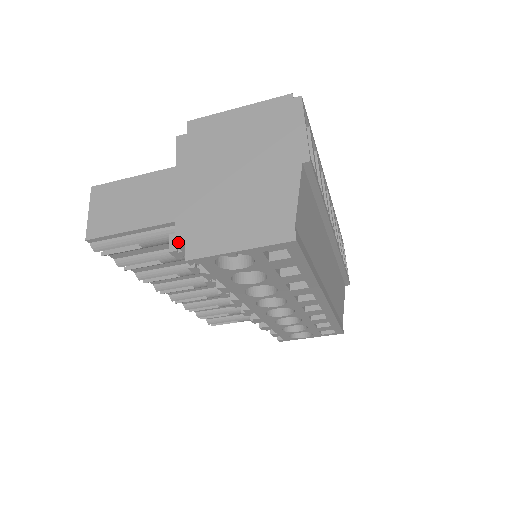
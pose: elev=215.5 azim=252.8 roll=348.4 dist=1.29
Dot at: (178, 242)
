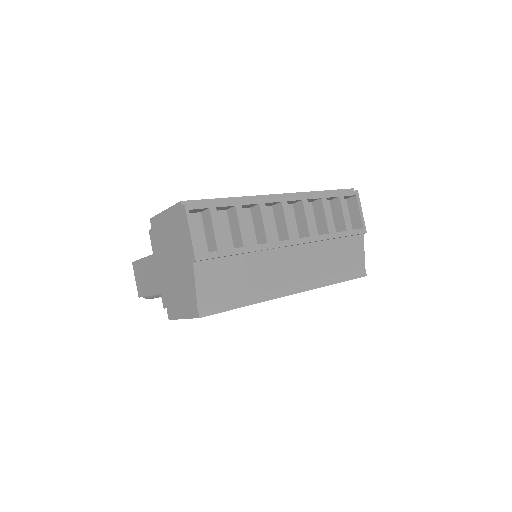
Dot at: (164, 307)
